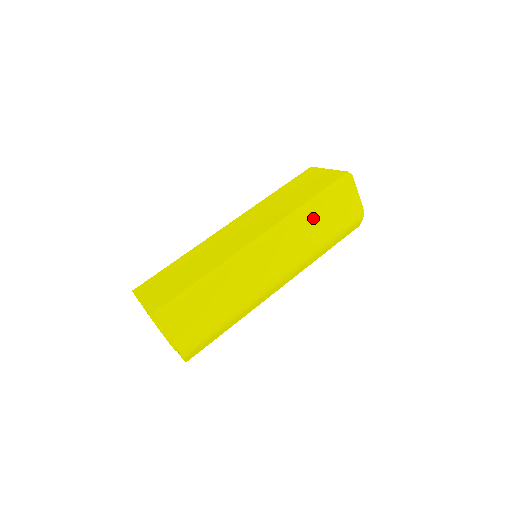
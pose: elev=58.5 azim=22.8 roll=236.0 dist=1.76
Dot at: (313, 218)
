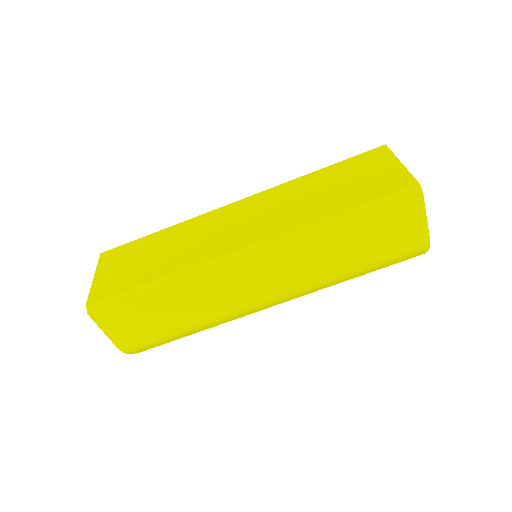
Dot at: (335, 239)
